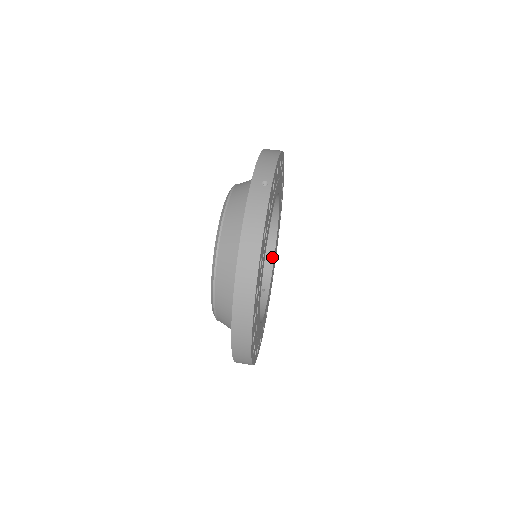
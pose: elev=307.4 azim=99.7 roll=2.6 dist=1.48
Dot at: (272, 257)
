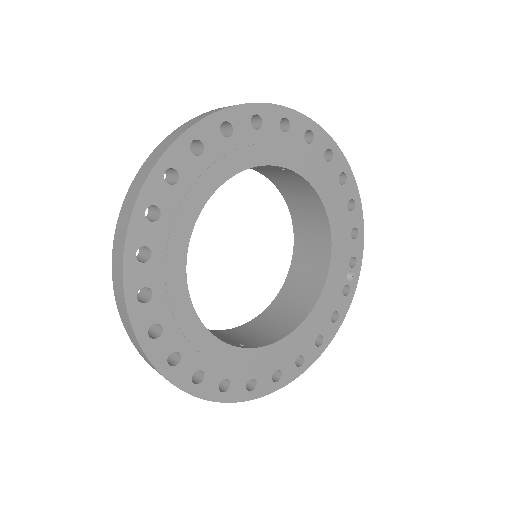
Dot at: (287, 333)
